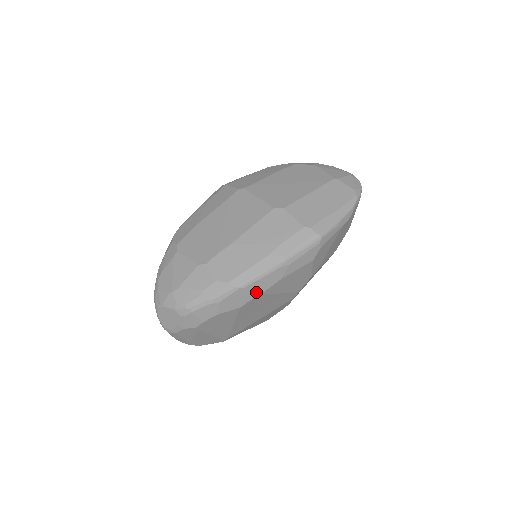
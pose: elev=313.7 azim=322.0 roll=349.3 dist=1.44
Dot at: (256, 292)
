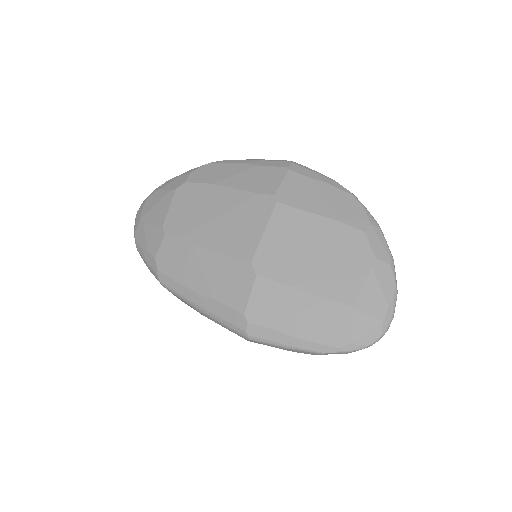
Dot at: occluded
